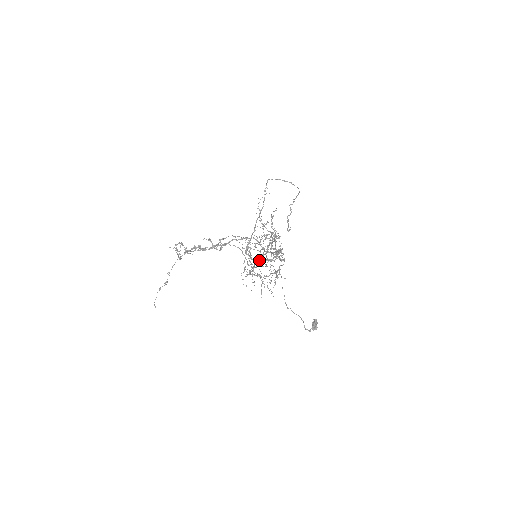
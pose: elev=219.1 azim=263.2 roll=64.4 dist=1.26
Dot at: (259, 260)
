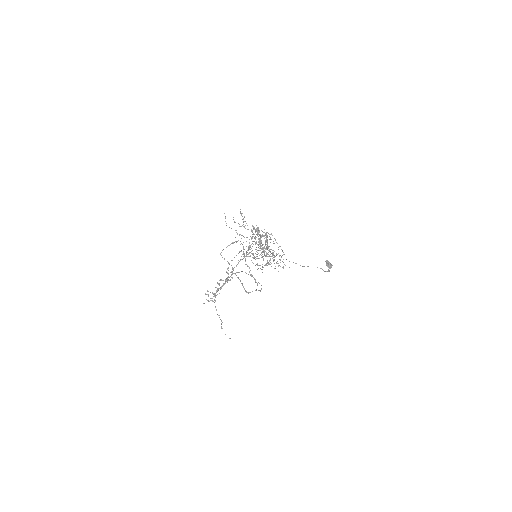
Dot at: occluded
